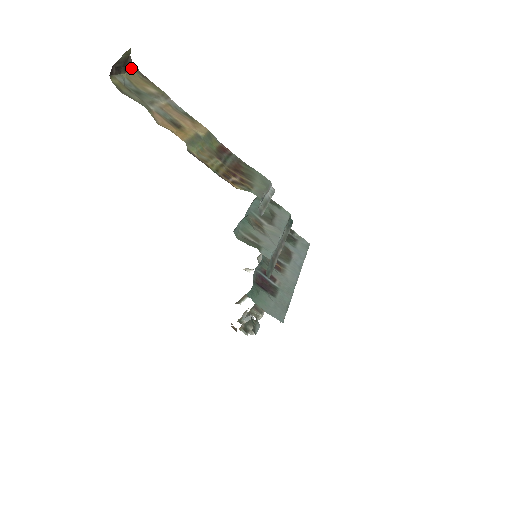
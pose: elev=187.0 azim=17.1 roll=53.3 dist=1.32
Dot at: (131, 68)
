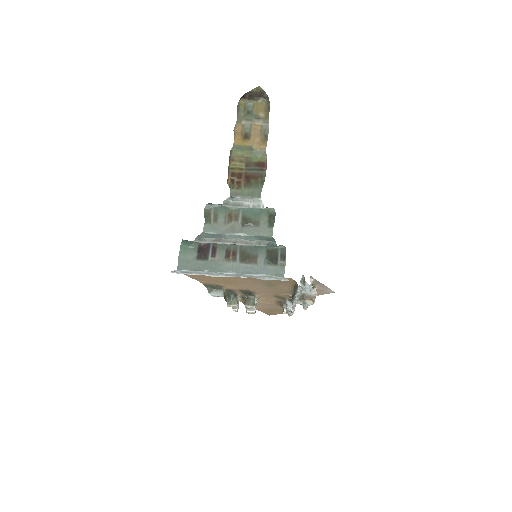
Dot at: (266, 100)
